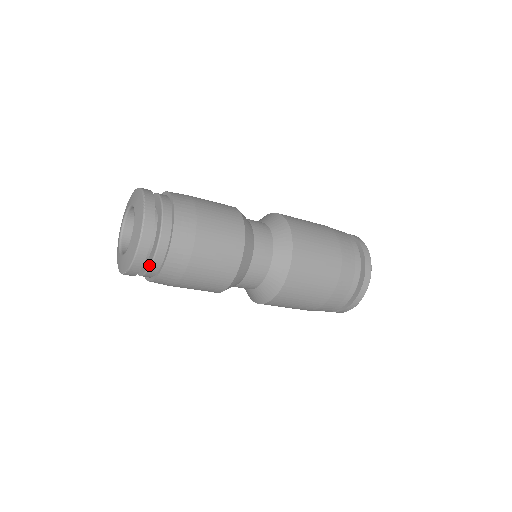
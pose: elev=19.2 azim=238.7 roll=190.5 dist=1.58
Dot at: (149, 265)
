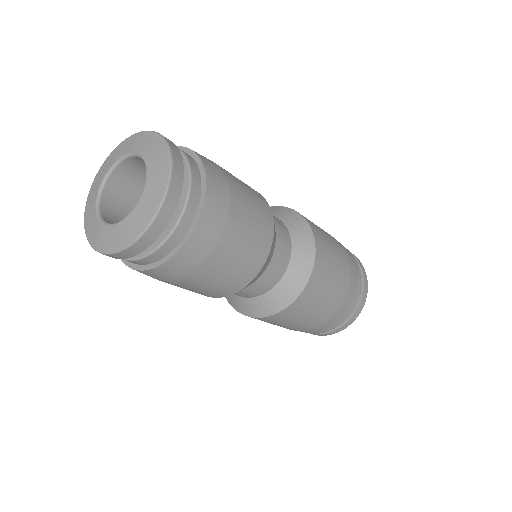
Dot at: (177, 219)
